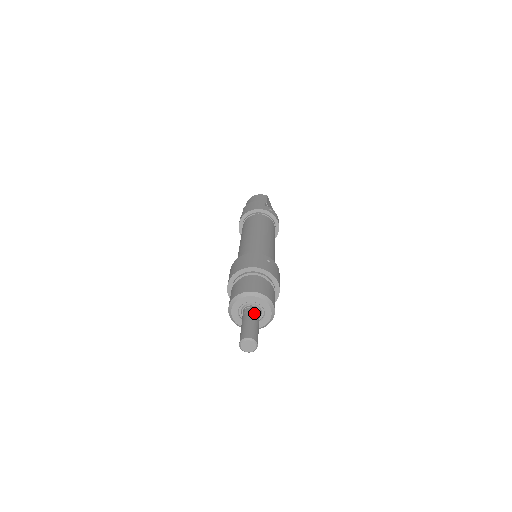
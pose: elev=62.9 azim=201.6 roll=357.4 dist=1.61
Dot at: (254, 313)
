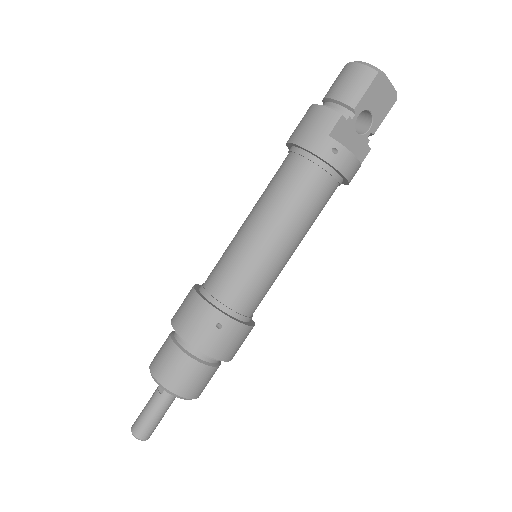
Dot at: (163, 398)
